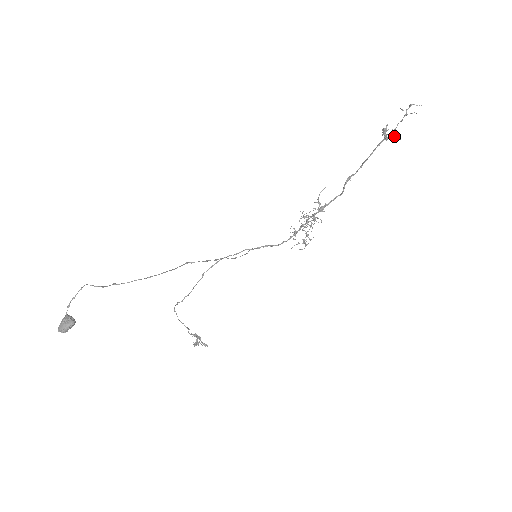
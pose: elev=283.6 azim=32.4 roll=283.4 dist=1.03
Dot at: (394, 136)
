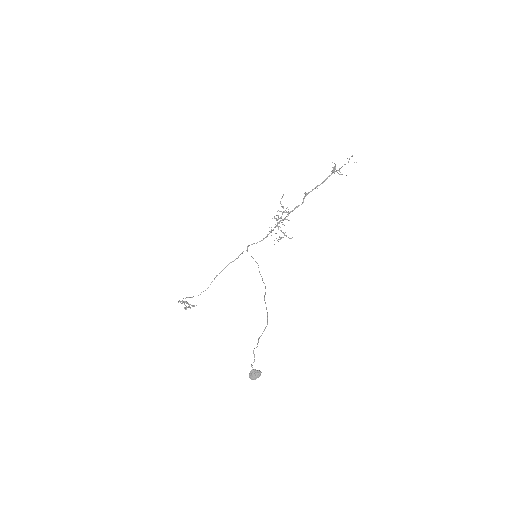
Dot at: (340, 172)
